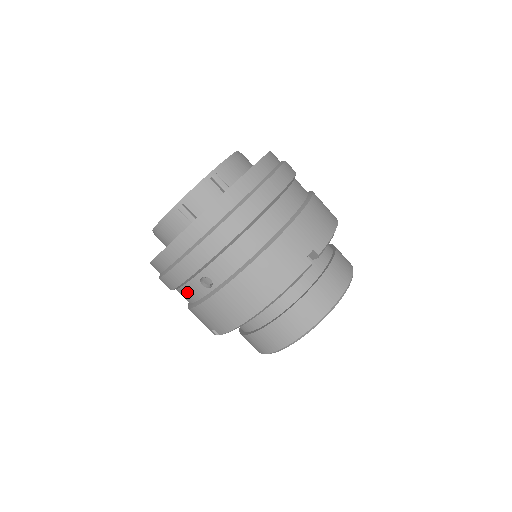
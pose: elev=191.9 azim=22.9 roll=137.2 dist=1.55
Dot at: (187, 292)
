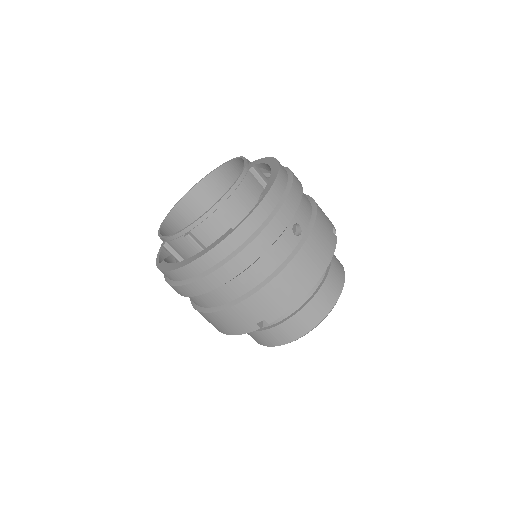
Dot at: occluded
